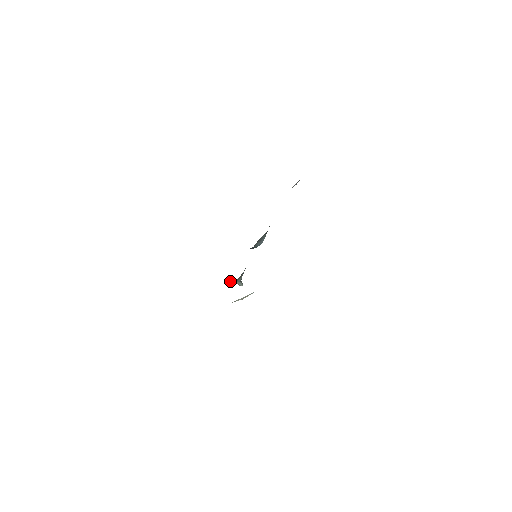
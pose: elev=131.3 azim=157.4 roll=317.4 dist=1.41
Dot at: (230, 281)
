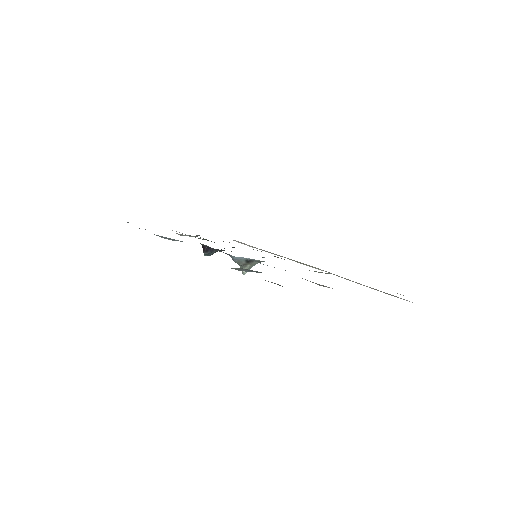
Dot at: (247, 259)
